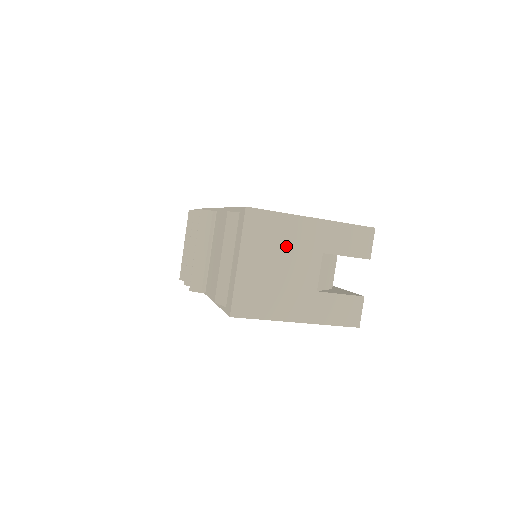
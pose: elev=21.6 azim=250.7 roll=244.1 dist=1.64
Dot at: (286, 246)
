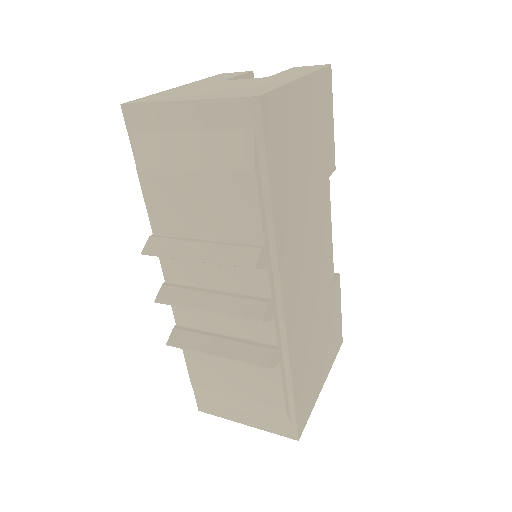
Dot at: occluded
